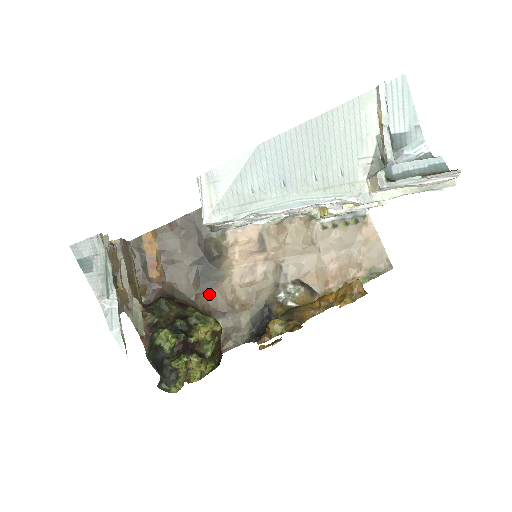
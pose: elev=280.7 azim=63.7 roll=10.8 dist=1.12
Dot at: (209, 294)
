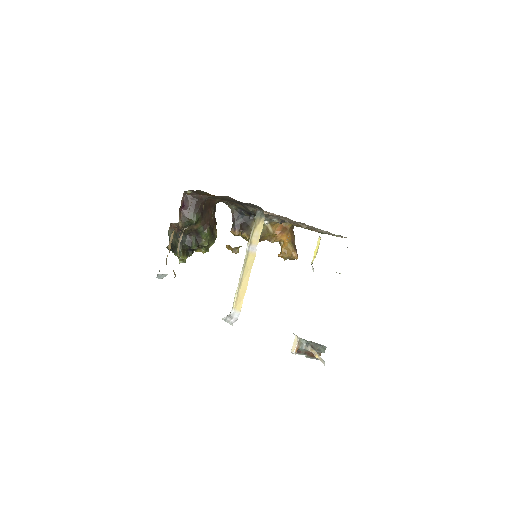
Dot at: (228, 201)
